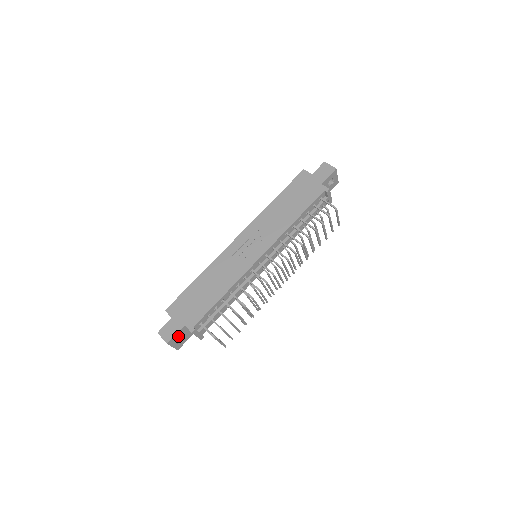
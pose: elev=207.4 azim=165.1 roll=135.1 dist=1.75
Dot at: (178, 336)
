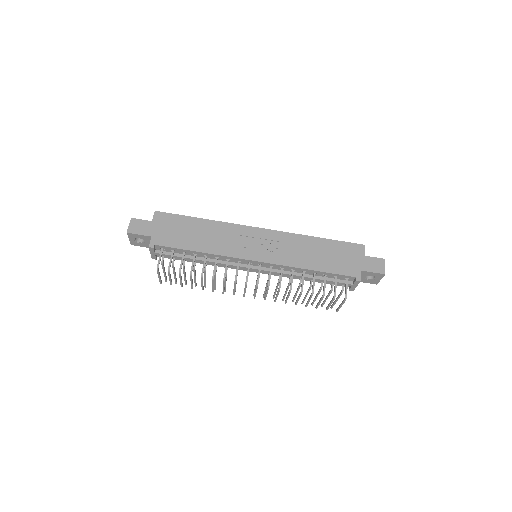
Dot at: (140, 237)
